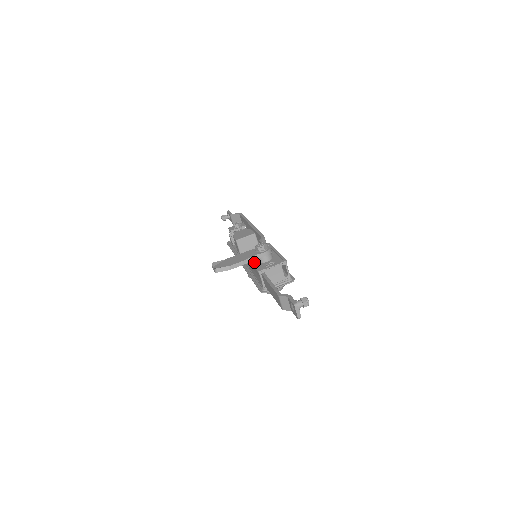
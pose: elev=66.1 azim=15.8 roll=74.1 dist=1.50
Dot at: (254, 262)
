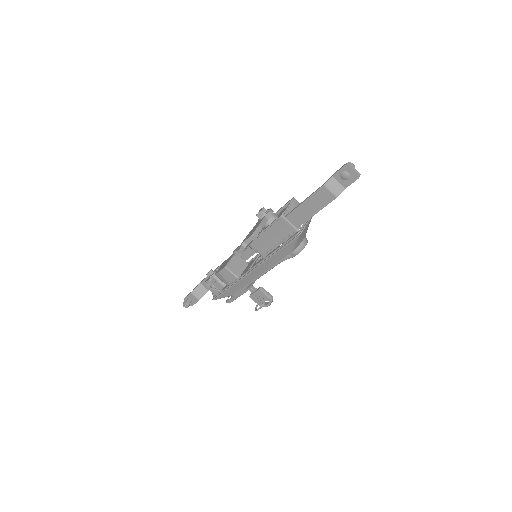
Dot at: (266, 230)
